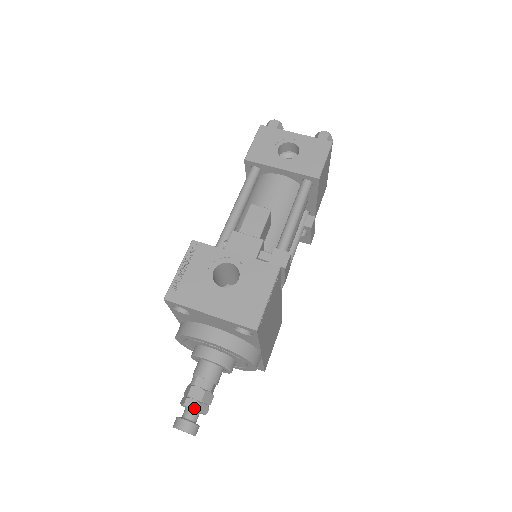
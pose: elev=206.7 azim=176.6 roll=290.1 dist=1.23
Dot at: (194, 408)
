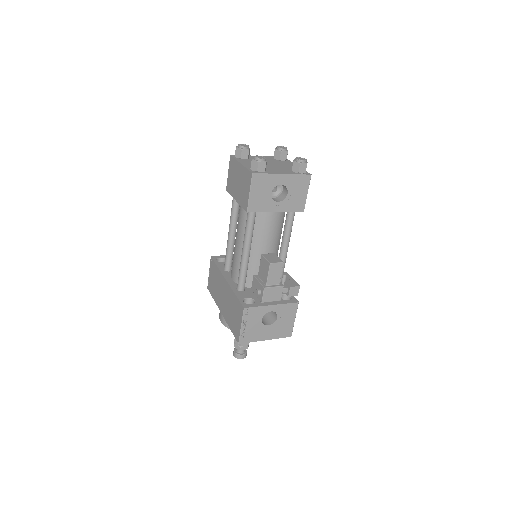
Dot at: occluded
